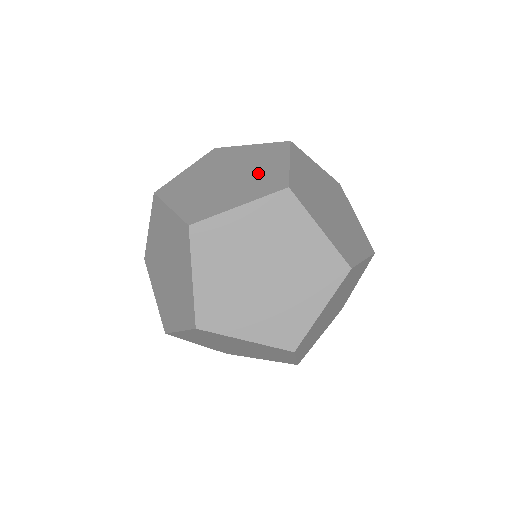
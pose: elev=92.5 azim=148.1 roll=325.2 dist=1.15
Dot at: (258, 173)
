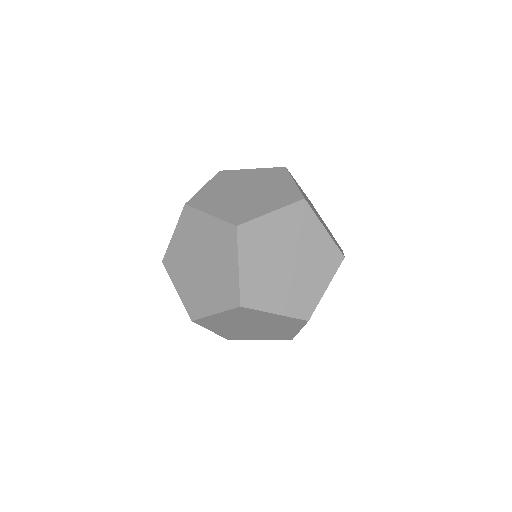
Dot at: (273, 189)
